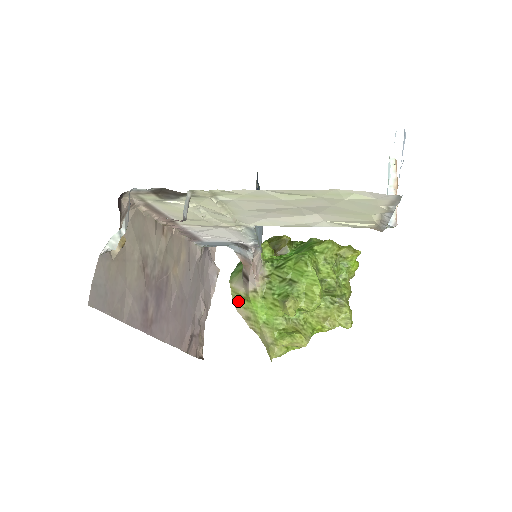
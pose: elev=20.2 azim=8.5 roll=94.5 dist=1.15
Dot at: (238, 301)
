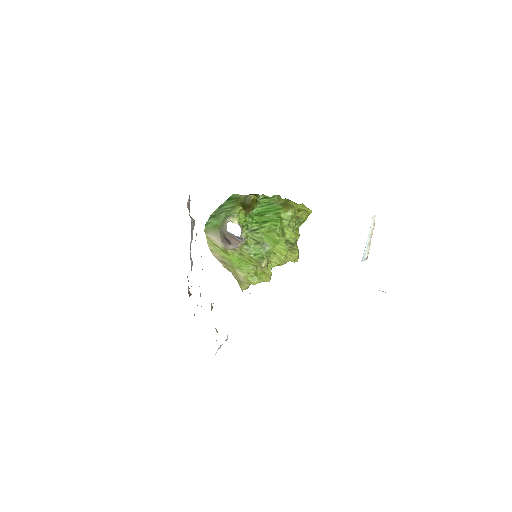
Dot at: (215, 250)
